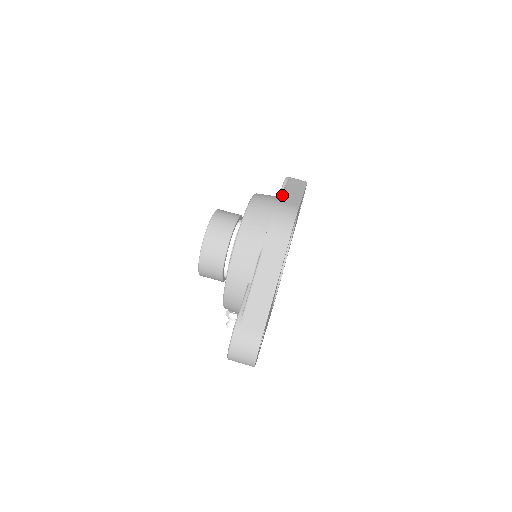
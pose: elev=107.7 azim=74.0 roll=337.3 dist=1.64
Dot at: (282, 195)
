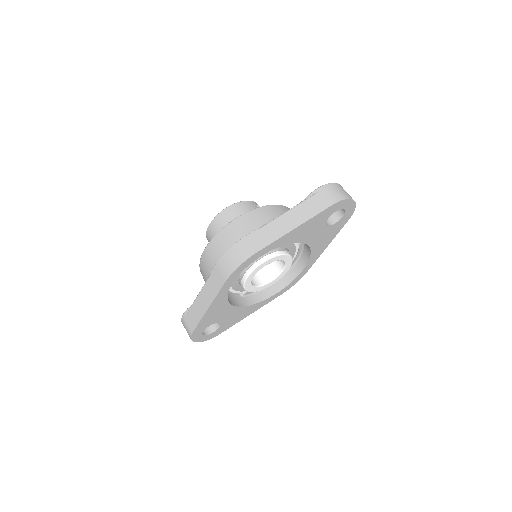
Dot at: (265, 225)
